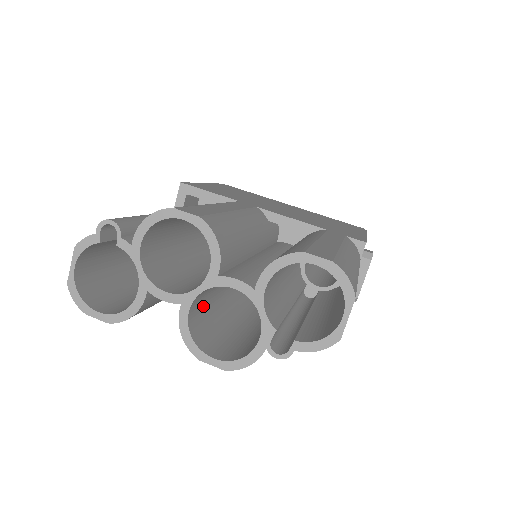
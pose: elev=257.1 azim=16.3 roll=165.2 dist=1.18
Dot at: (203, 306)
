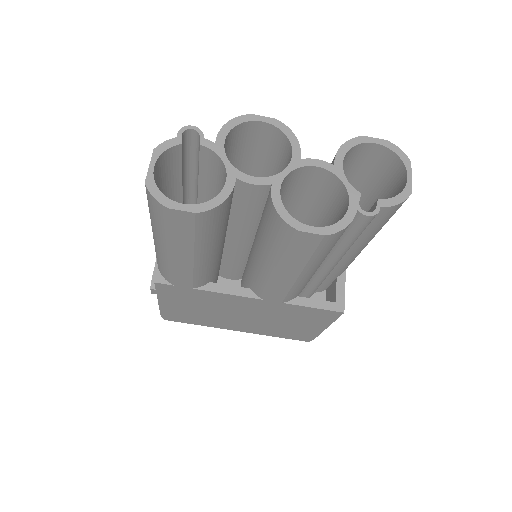
Dot at: occluded
